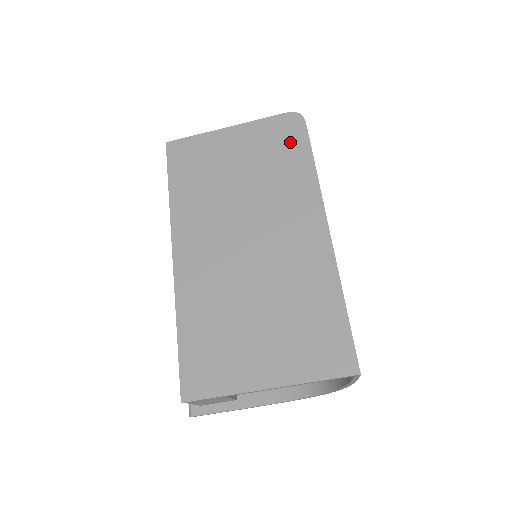
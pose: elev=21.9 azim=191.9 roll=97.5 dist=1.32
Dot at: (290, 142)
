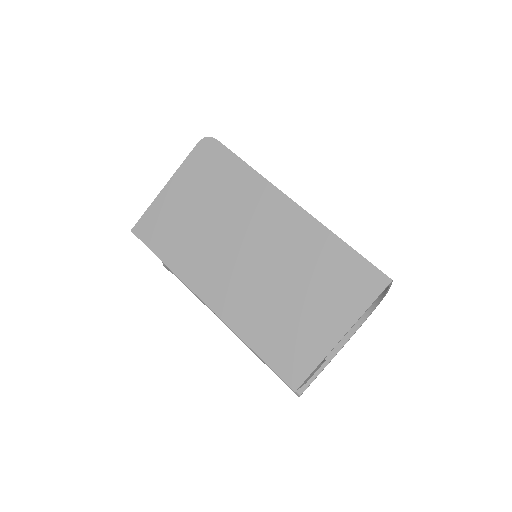
Dot at: (218, 162)
